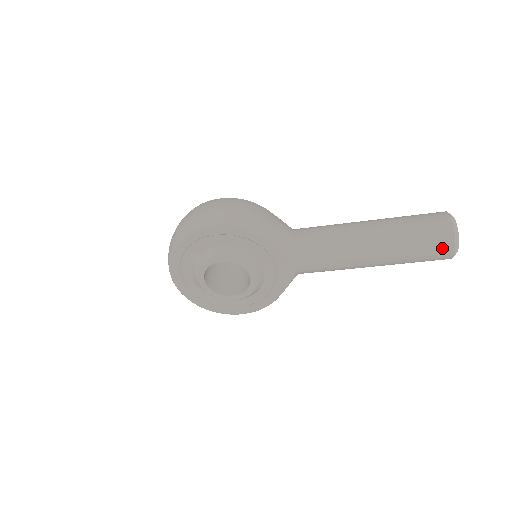
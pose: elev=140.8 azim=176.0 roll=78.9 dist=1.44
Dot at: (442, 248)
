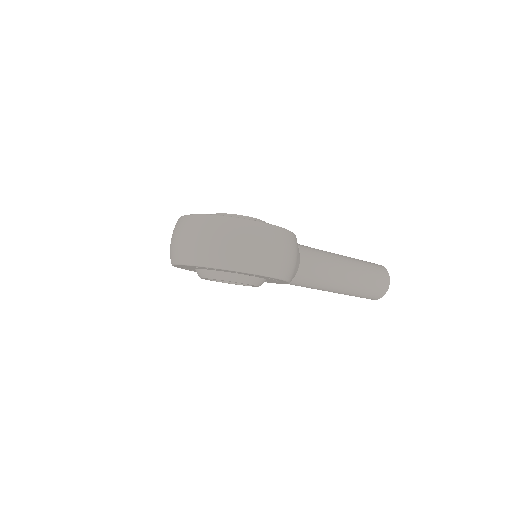
Dot at: occluded
